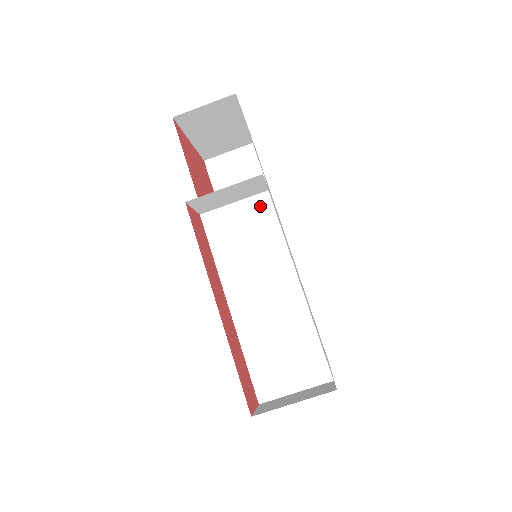
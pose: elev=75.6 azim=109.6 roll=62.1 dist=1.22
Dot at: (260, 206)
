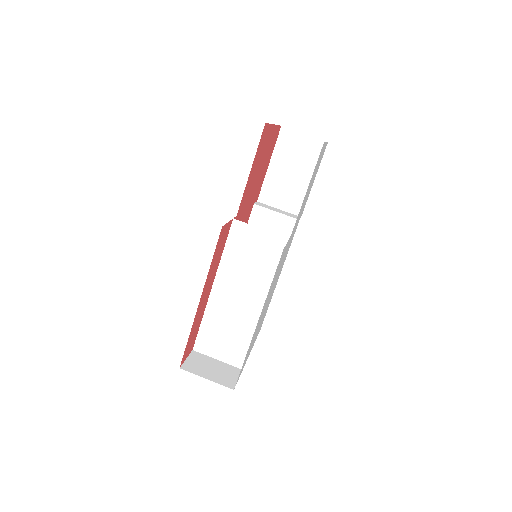
Dot at: (276, 244)
